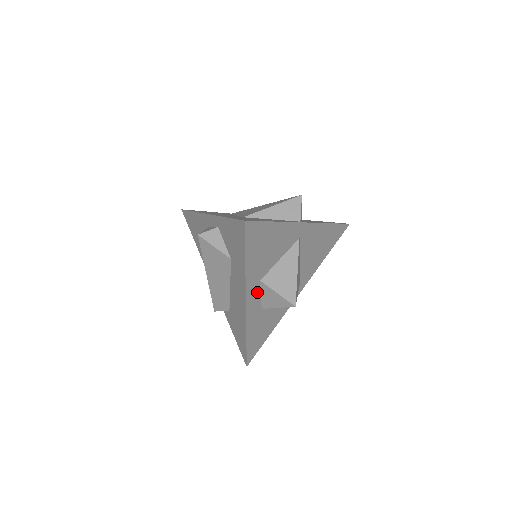
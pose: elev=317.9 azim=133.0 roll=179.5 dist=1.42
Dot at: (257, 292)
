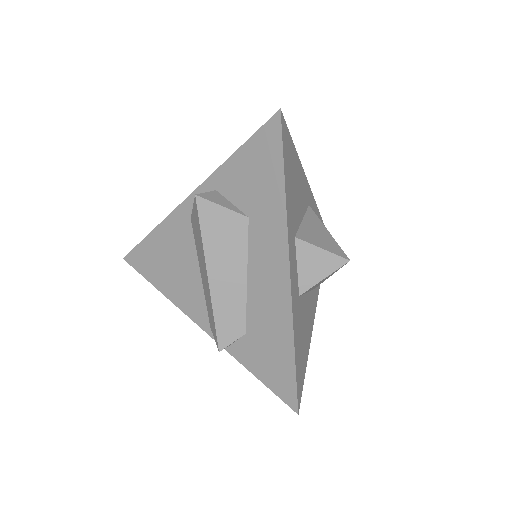
Dot at: (294, 257)
